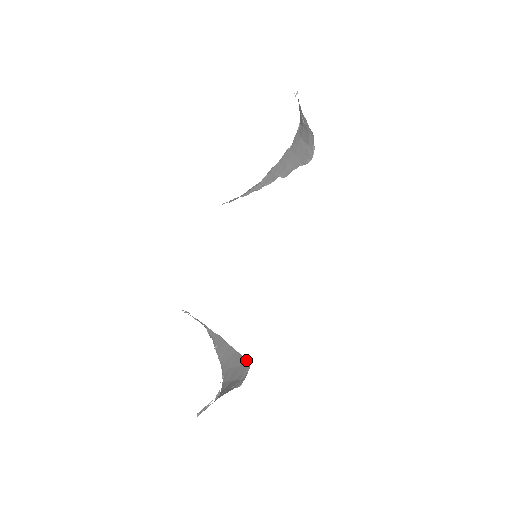
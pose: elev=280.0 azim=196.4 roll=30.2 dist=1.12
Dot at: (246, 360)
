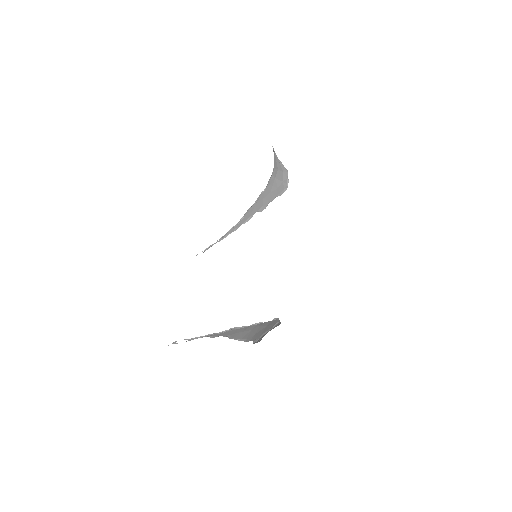
Dot at: occluded
